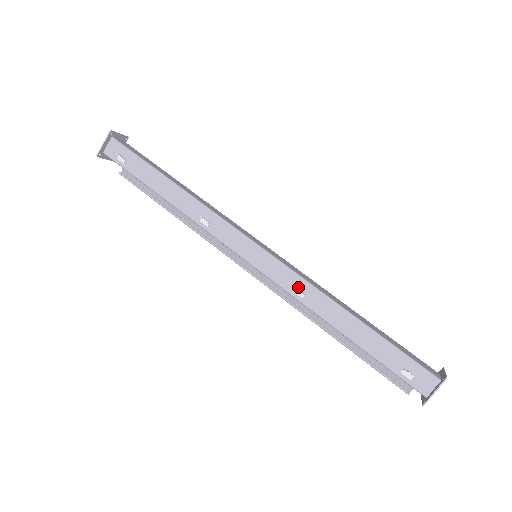
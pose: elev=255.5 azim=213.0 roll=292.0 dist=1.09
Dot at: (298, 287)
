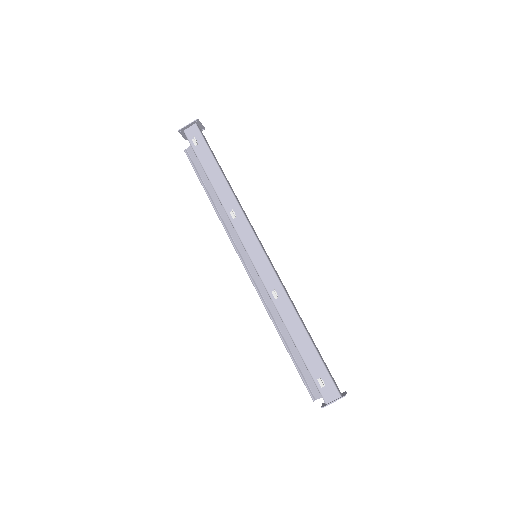
Dot at: (276, 290)
